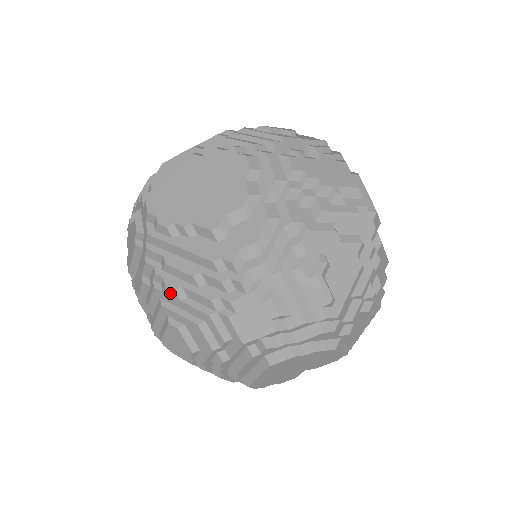
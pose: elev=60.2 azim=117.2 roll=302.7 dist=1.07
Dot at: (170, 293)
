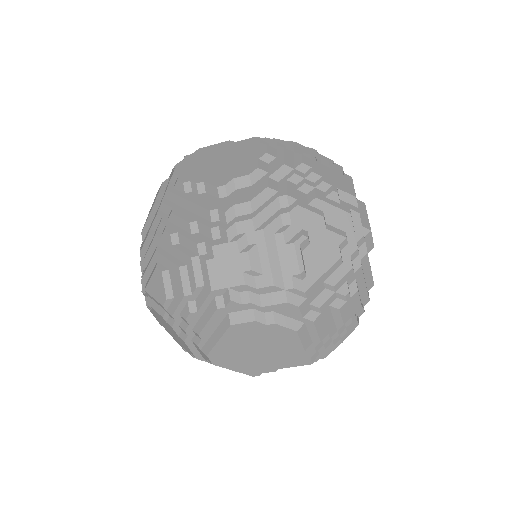
Dot at: (166, 238)
